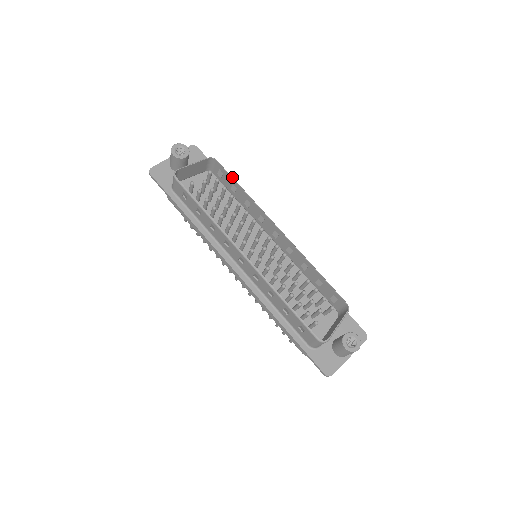
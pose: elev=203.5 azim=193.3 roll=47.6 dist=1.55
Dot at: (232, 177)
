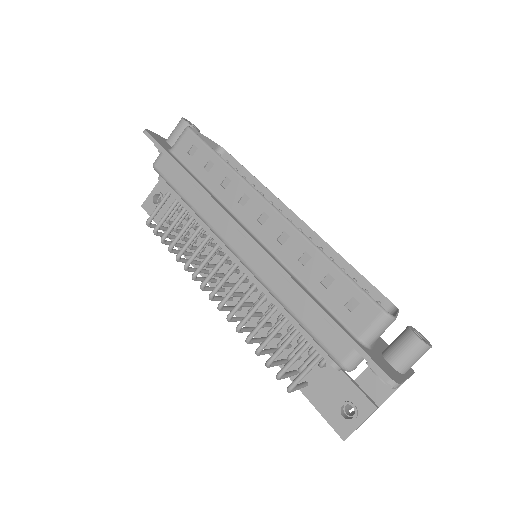
Dot at: (243, 167)
